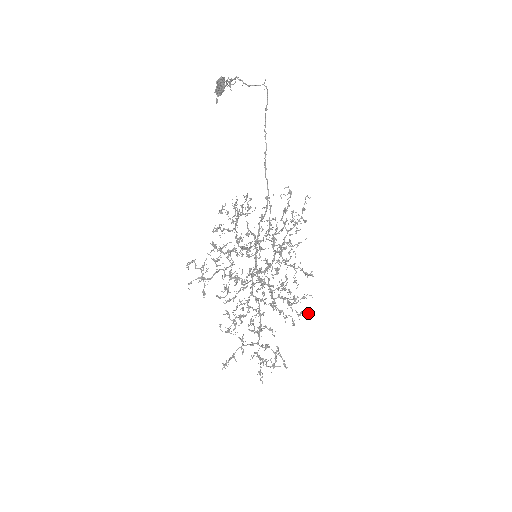
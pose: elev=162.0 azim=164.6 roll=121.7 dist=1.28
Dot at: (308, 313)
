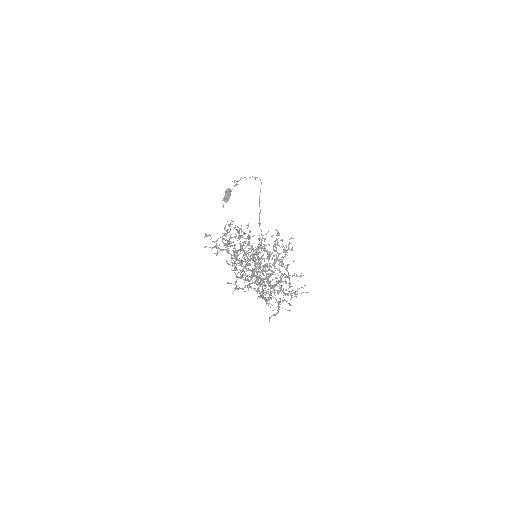
Dot at: (303, 292)
